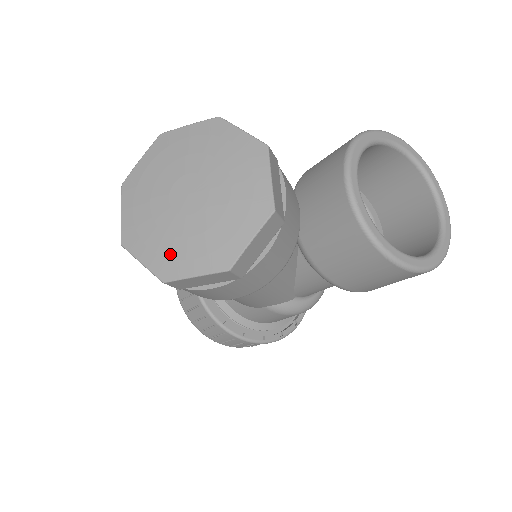
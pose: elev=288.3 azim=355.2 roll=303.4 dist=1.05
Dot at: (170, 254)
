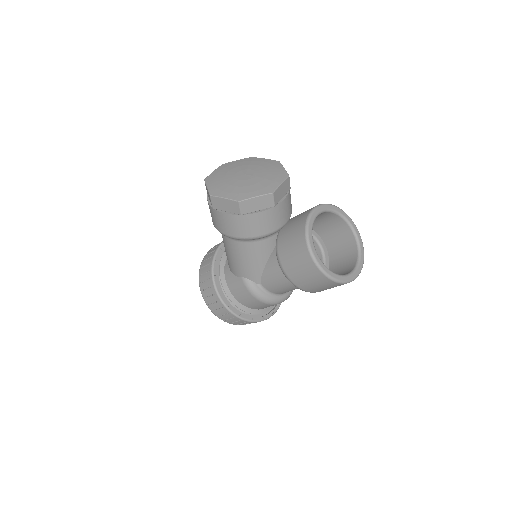
Dot at: (221, 188)
